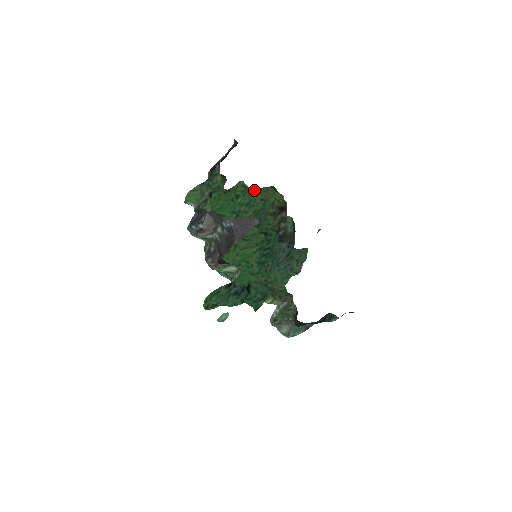
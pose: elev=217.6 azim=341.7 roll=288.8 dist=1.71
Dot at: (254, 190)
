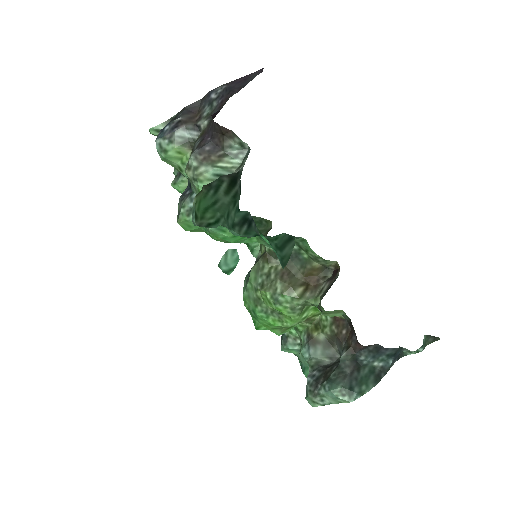
Dot at: occluded
